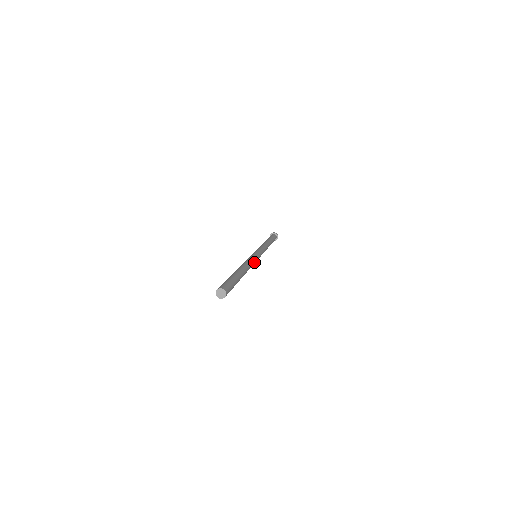
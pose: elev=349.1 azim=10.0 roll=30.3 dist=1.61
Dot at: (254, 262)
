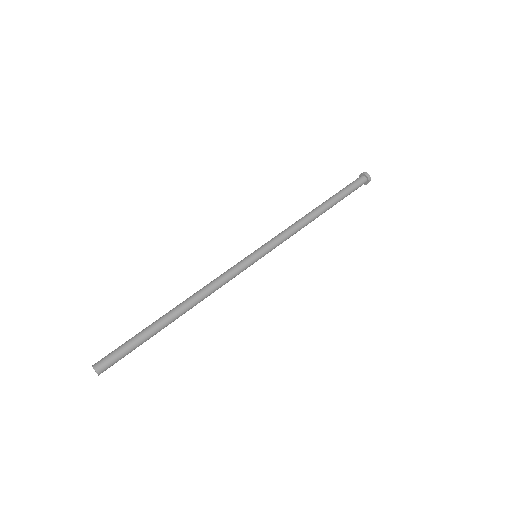
Dot at: (229, 277)
